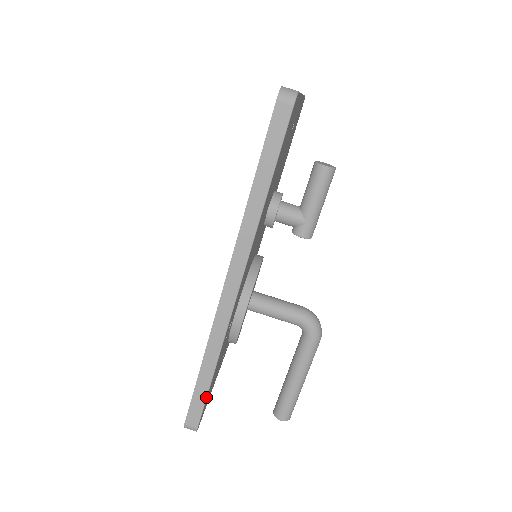
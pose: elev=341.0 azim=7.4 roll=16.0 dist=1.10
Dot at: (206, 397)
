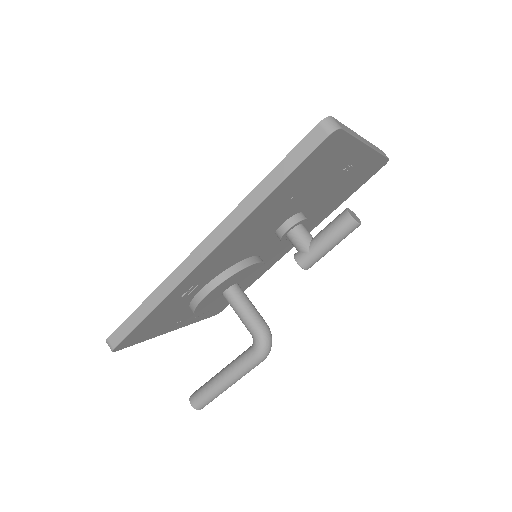
Dot at: (134, 328)
